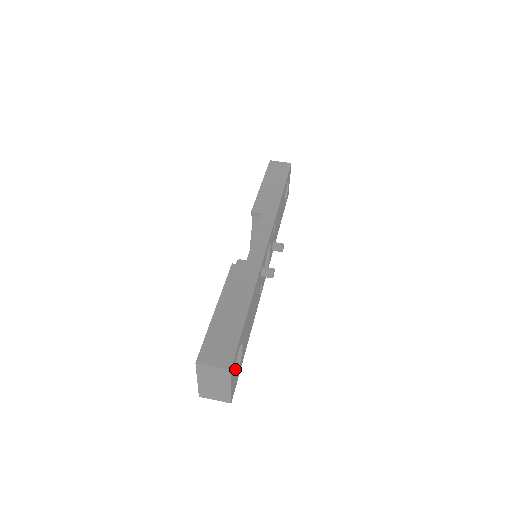
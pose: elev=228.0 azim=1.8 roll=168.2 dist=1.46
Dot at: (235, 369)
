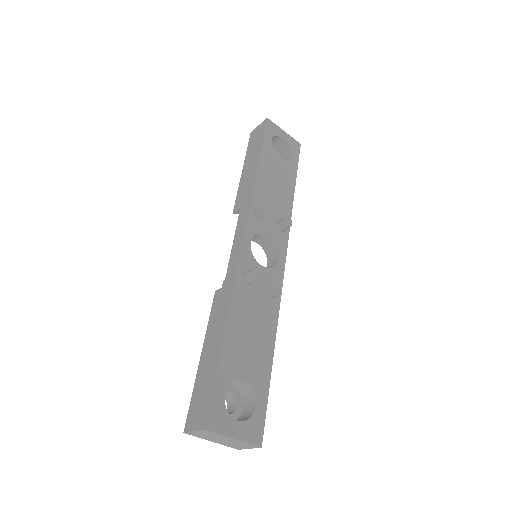
Dot at: (253, 407)
